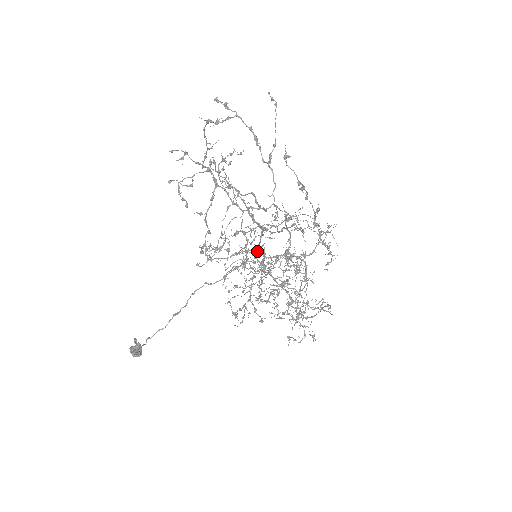
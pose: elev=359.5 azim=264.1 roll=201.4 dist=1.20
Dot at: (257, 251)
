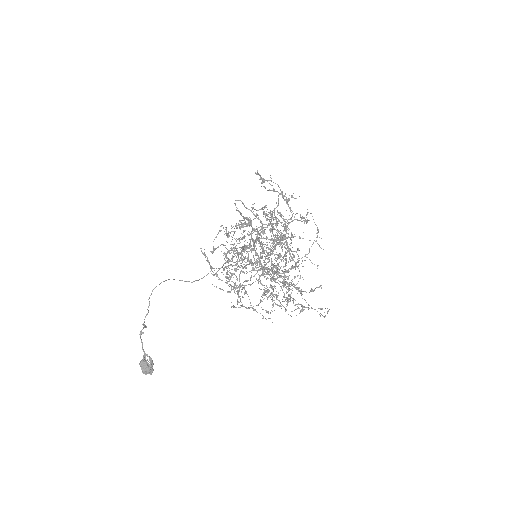
Dot at: occluded
